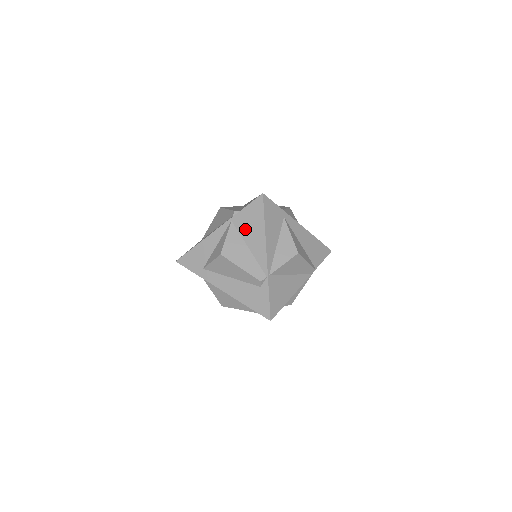
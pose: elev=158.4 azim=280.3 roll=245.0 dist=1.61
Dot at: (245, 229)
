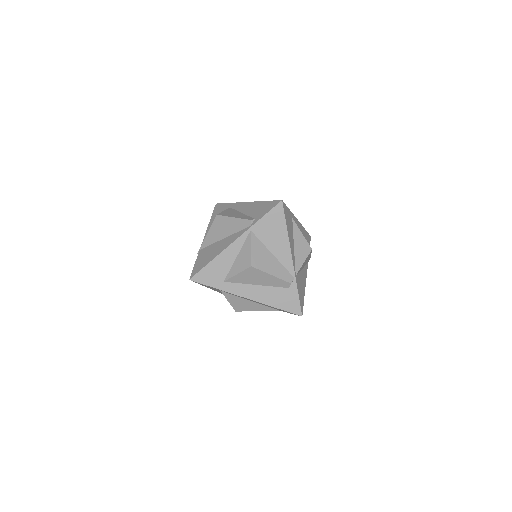
Dot at: (267, 237)
